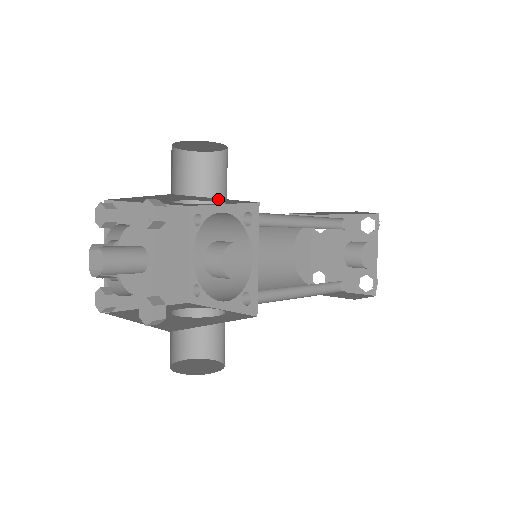
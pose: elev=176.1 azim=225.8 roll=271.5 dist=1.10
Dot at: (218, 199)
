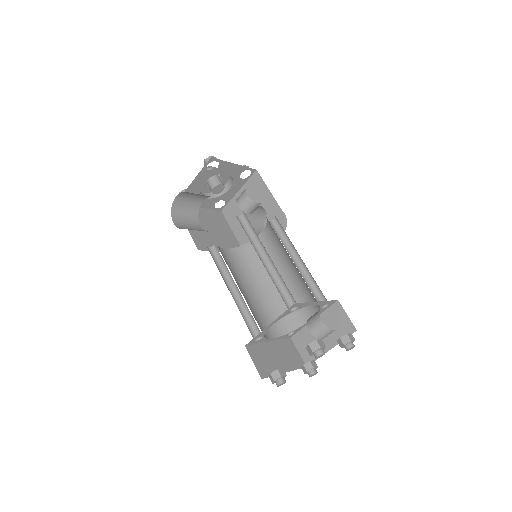
Dot at: (268, 196)
